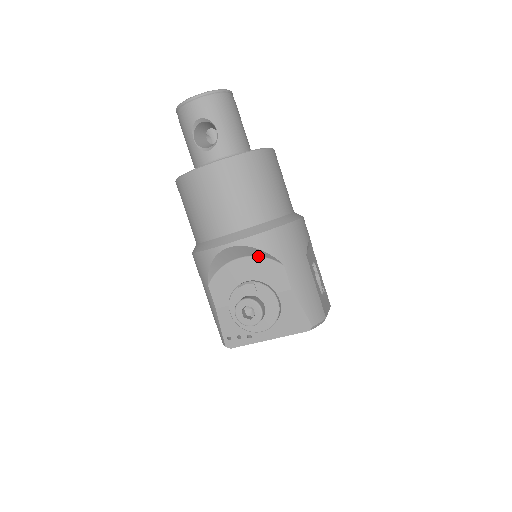
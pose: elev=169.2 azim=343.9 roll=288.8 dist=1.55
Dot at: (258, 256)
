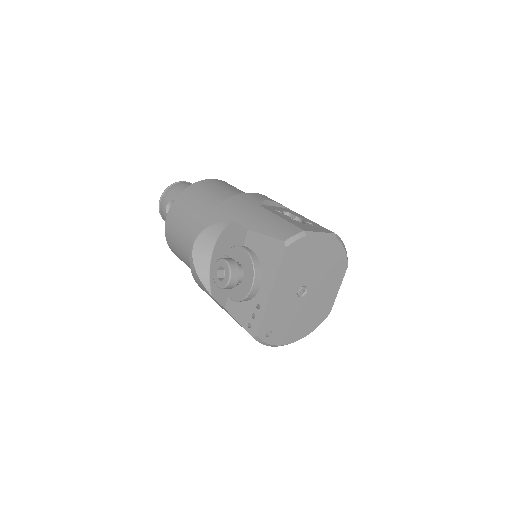
Dot at: (219, 235)
